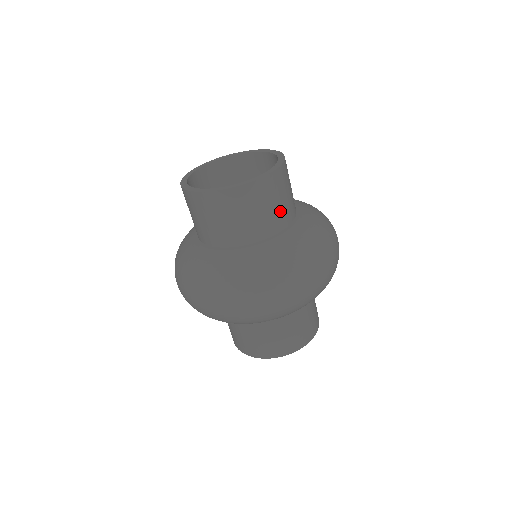
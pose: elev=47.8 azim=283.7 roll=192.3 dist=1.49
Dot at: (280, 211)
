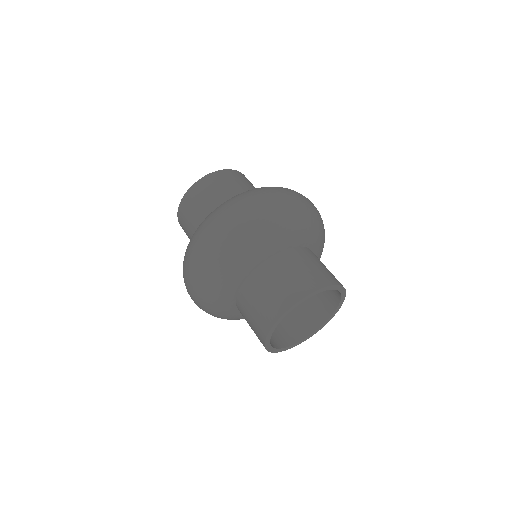
Dot at: (228, 192)
